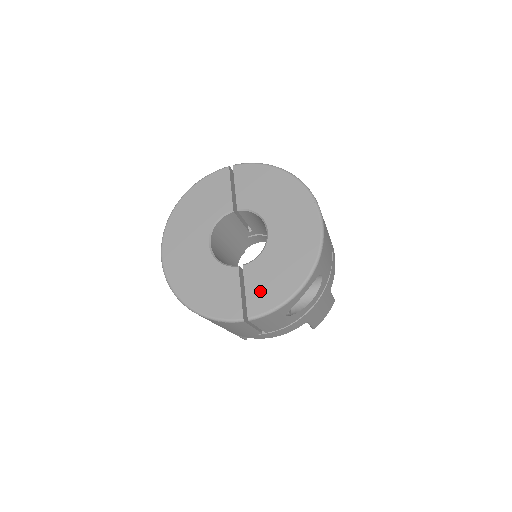
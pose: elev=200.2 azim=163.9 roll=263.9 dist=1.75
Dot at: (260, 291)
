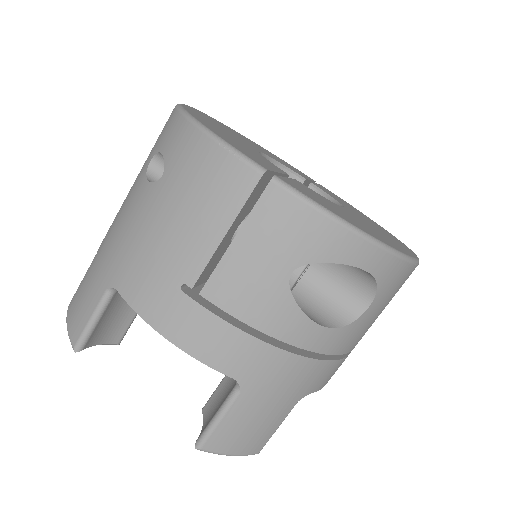
Dot at: (311, 193)
